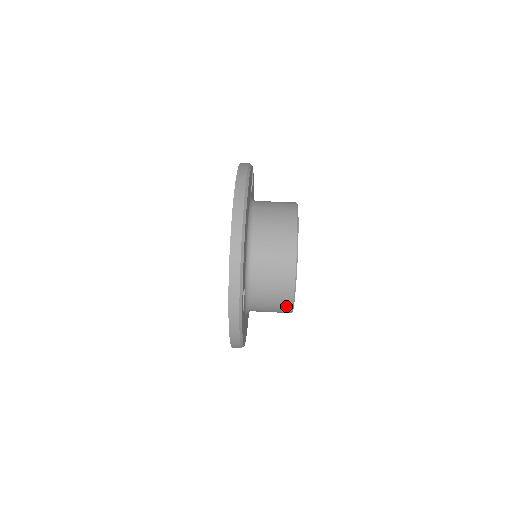
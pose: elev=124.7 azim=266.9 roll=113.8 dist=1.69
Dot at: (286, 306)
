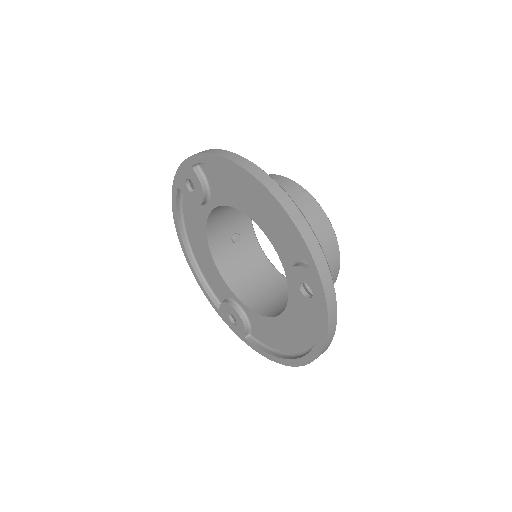
Dot at: (333, 276)
